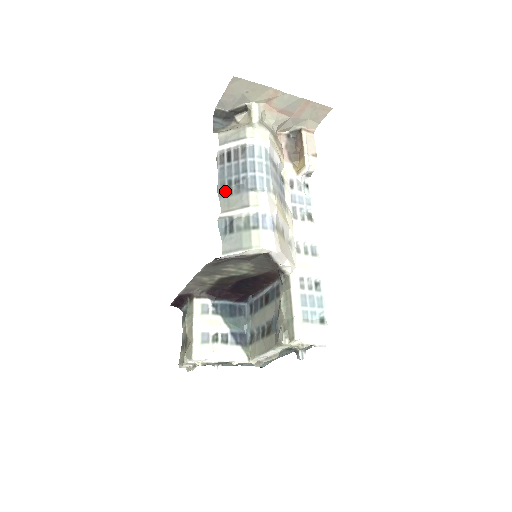
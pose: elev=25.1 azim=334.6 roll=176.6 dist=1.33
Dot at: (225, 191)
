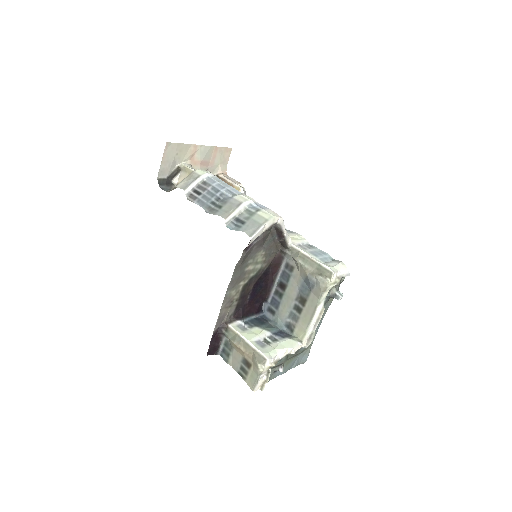
Dot at: (215, 209)
